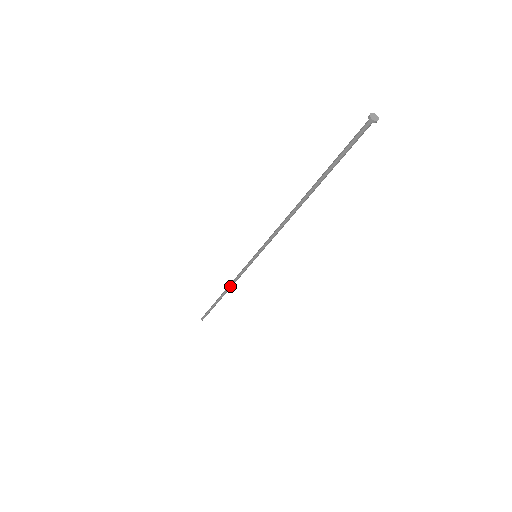
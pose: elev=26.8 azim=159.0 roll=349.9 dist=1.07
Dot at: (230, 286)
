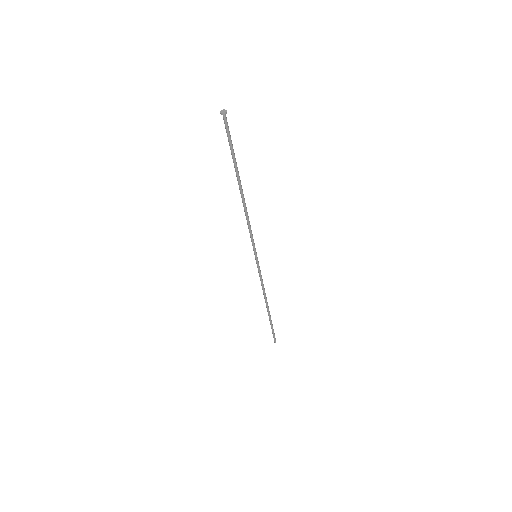
Dot at: (263, 294)
